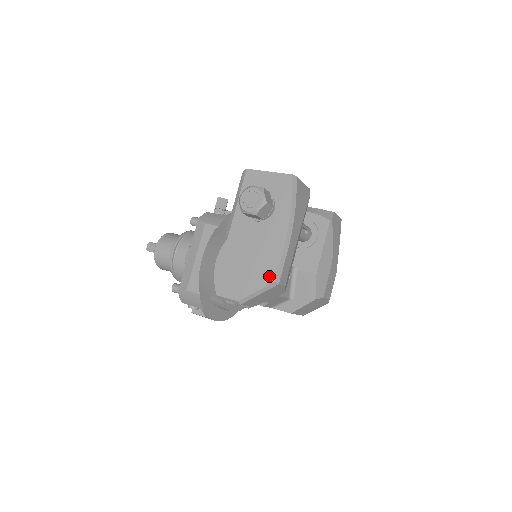
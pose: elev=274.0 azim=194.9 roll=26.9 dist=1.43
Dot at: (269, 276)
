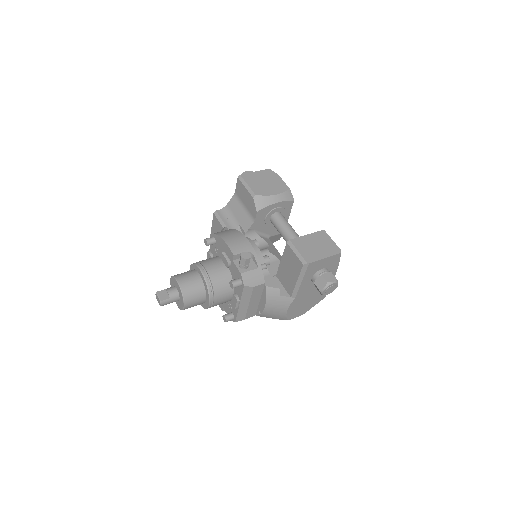
Dot at: (322, 298)
